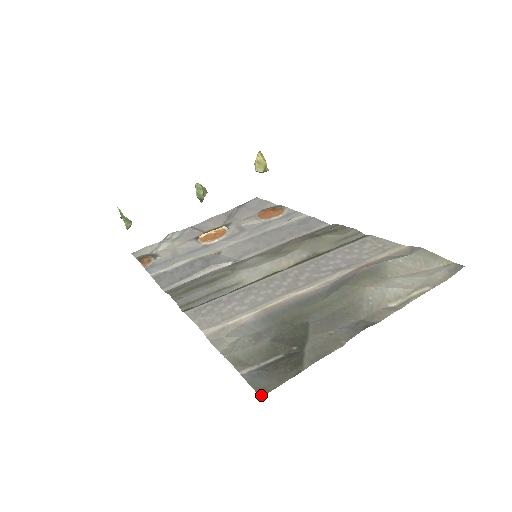
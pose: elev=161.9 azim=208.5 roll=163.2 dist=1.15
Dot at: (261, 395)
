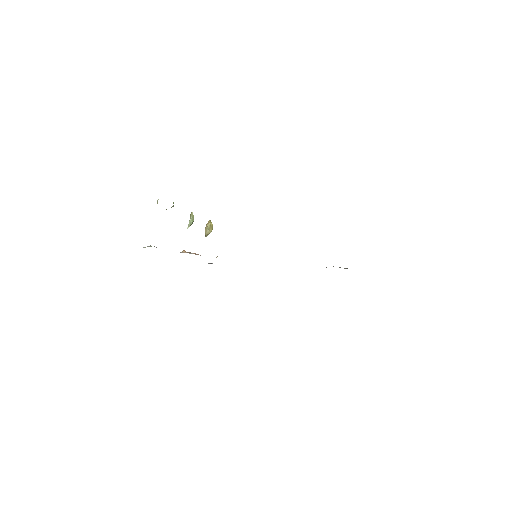
Dot at: occluded
